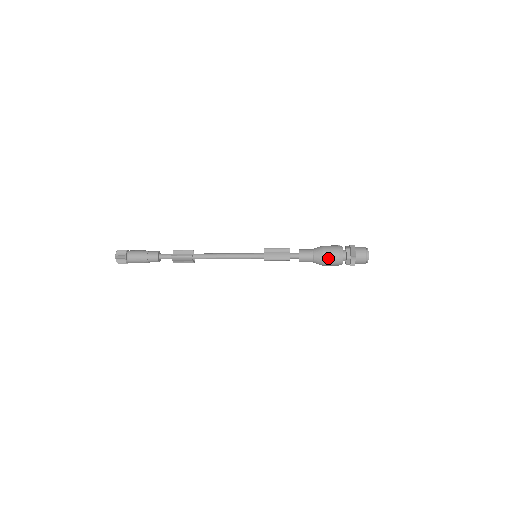
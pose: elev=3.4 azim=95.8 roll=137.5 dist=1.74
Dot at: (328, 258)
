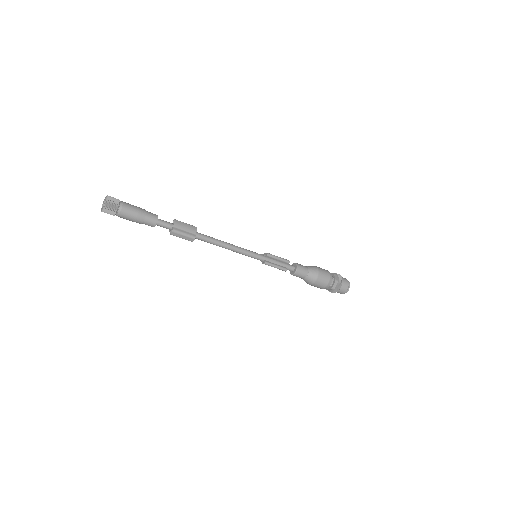
Dot at: (320, 268)
